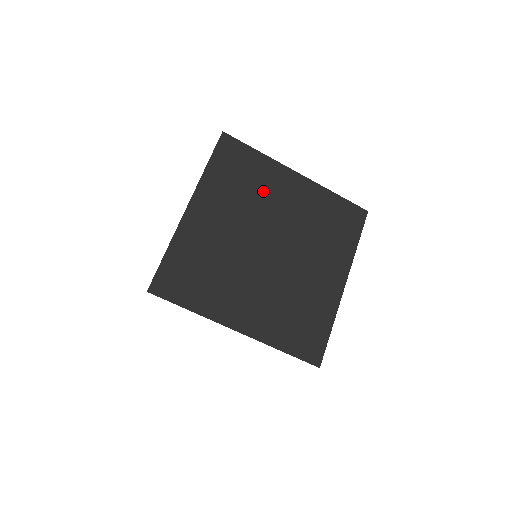
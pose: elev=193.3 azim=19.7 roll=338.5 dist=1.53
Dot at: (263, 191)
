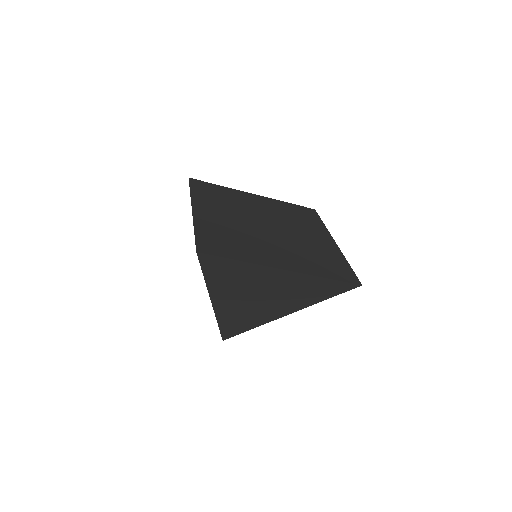
Dot at: (239, 202)
